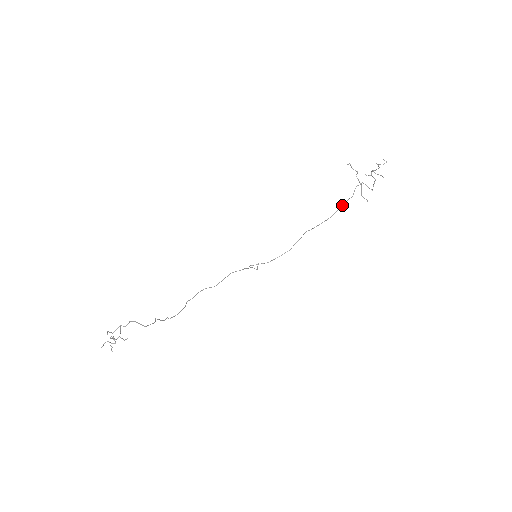
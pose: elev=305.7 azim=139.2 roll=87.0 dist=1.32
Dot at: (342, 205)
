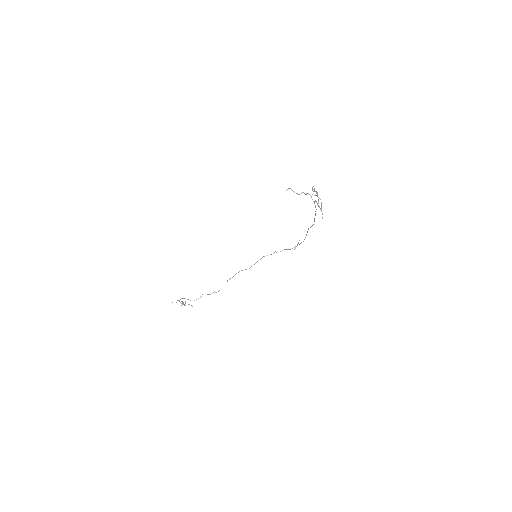
Dot at: occluded
